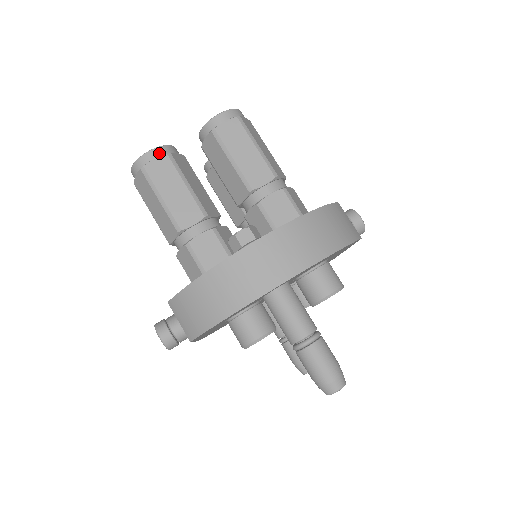
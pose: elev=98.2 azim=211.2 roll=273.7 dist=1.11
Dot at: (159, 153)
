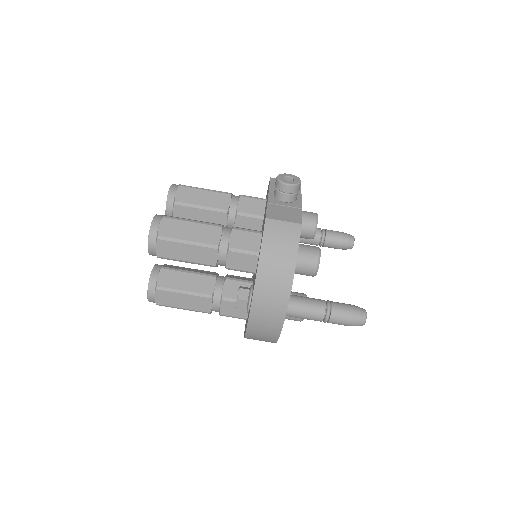
Dot at: (152, 292)
